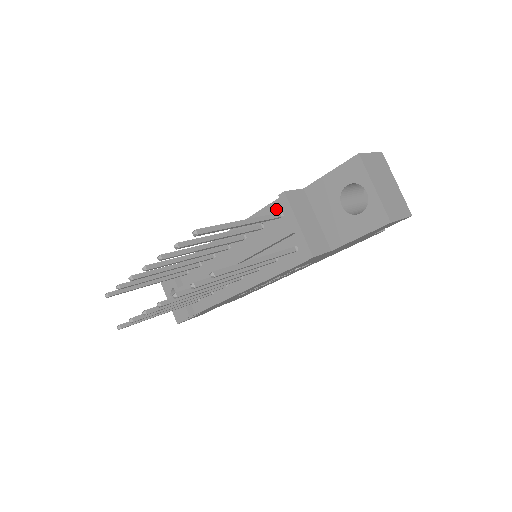
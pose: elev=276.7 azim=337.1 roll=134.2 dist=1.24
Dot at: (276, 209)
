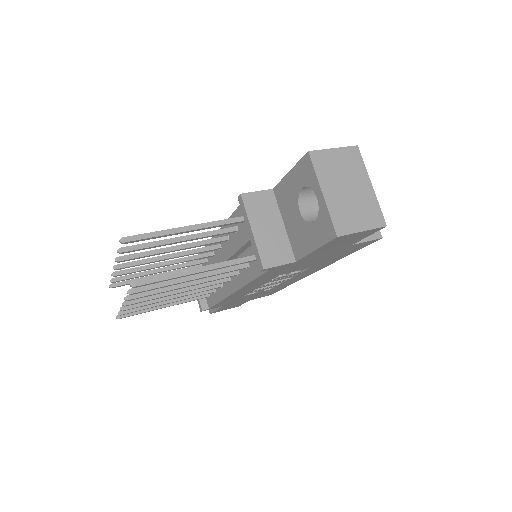
Dot at: occluded
